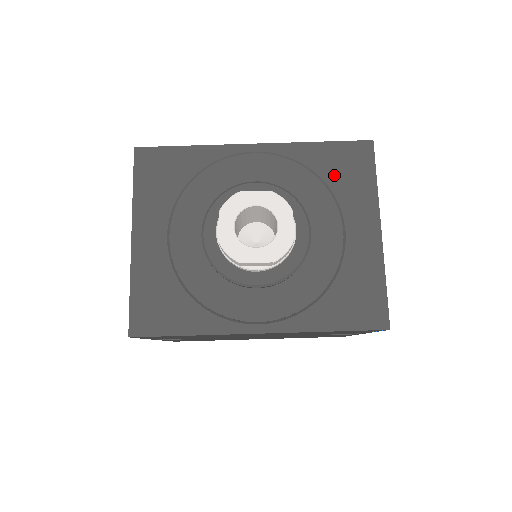
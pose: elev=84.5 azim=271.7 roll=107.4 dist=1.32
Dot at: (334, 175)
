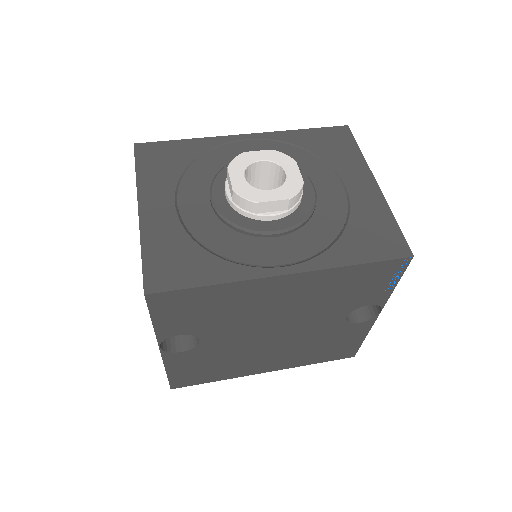
Dot at: (322, 149)
